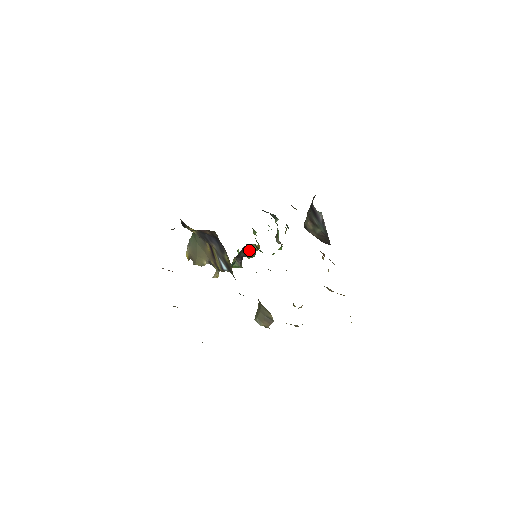
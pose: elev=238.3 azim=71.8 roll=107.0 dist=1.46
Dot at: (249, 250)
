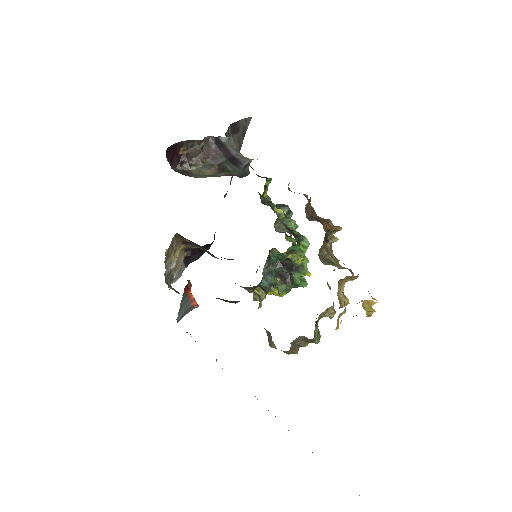
Dot at: (290, 263)
